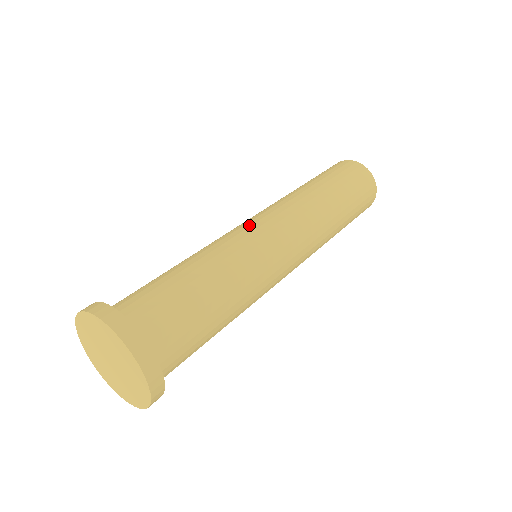
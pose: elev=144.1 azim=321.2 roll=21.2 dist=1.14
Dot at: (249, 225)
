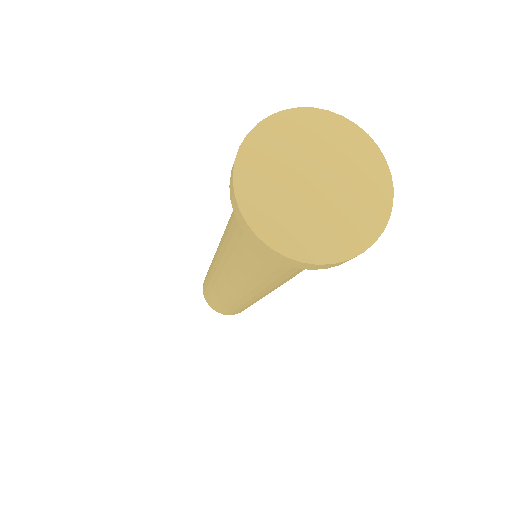
Dot at: occluded
